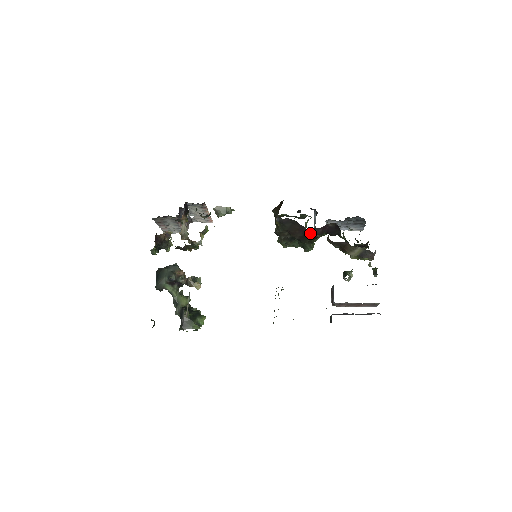
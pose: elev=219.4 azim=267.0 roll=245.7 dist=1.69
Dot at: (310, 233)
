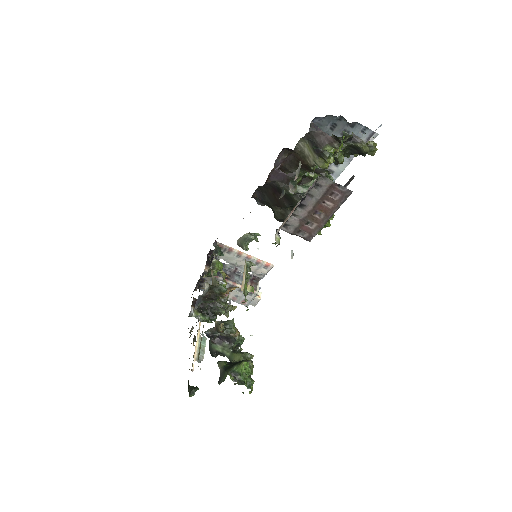
Dot at: (279, 185)
